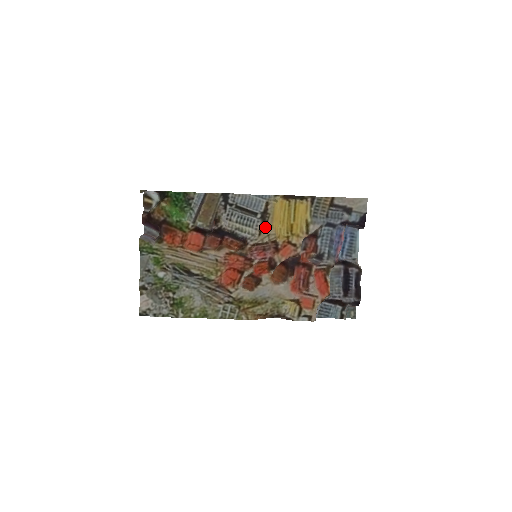
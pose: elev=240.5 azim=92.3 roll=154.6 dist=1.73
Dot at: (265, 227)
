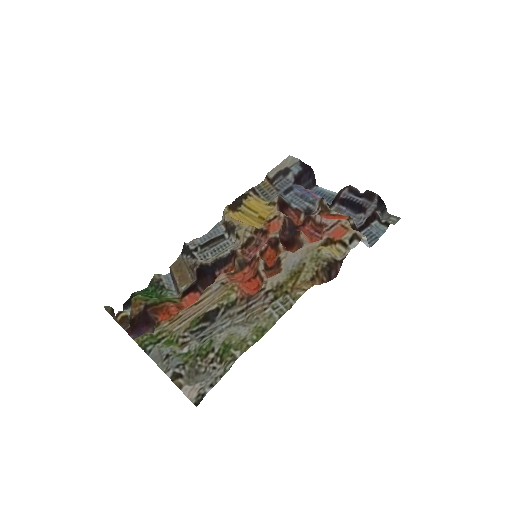
Dot at: (237, 229)
